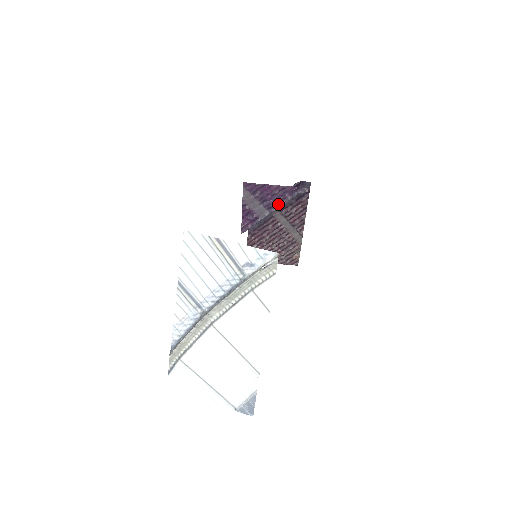
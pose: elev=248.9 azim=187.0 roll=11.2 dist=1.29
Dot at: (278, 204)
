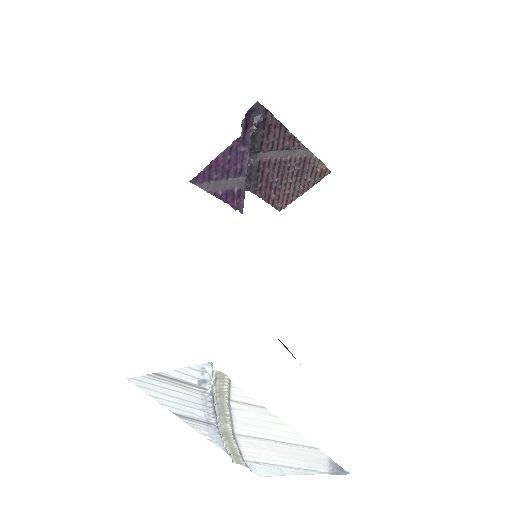
Dot at: (243, 163)
